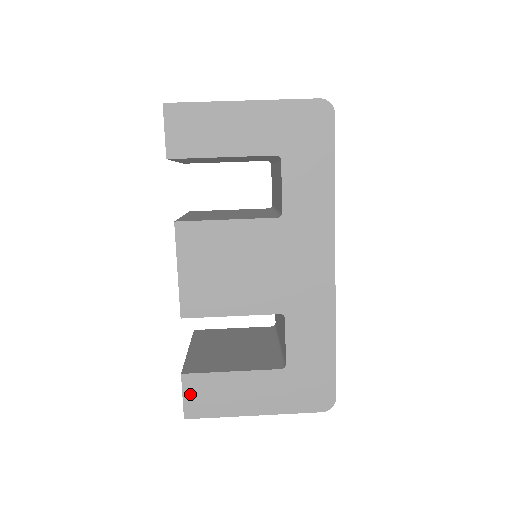
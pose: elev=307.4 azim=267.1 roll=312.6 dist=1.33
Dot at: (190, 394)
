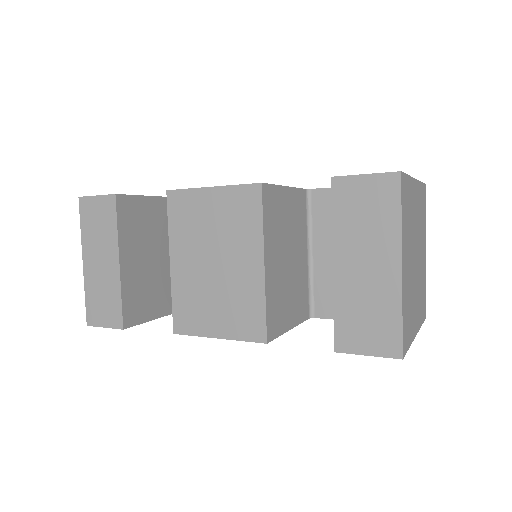
Dot at: occluded
